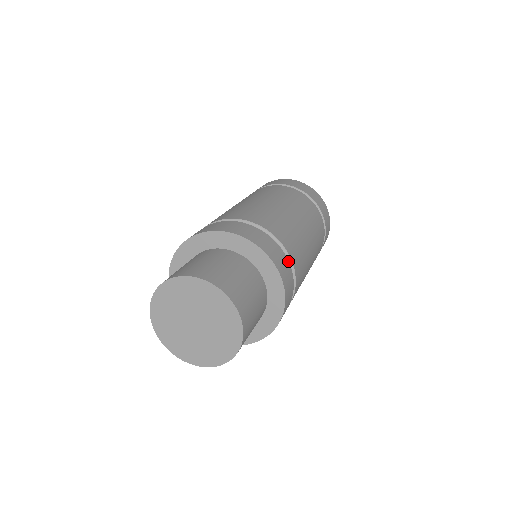
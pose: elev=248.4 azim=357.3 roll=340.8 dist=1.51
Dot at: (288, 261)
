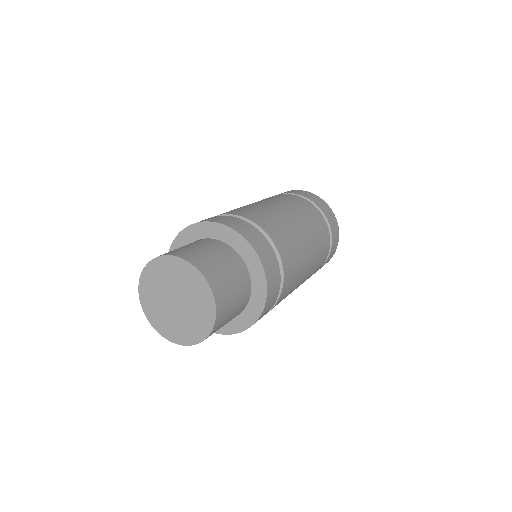
Dot at: (249, 224)
